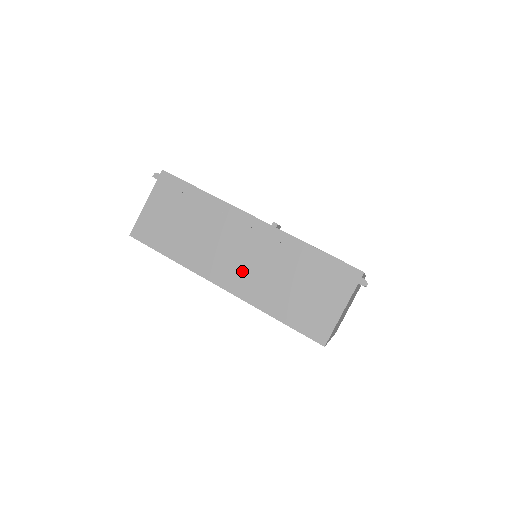
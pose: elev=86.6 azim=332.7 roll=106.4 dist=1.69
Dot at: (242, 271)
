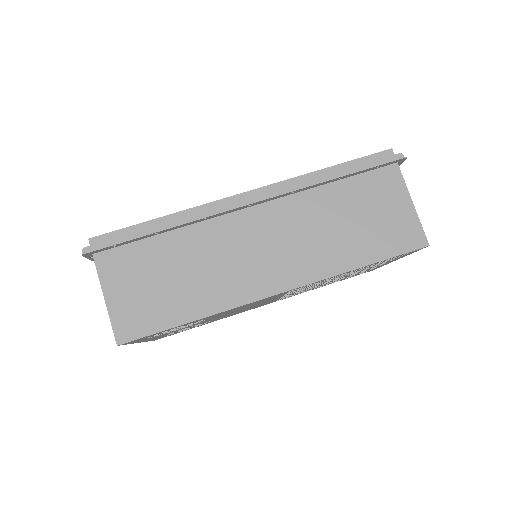
Dot at: (283, 256)
